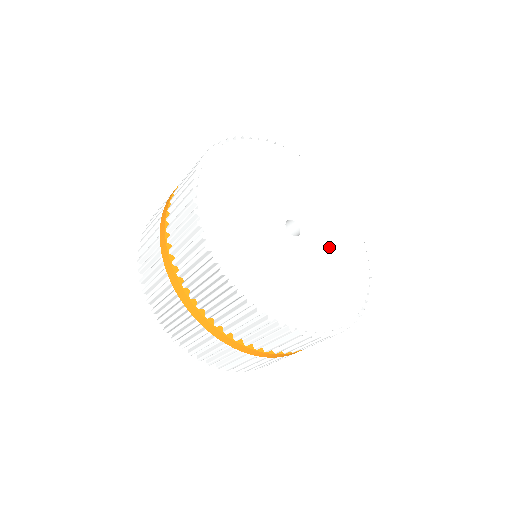
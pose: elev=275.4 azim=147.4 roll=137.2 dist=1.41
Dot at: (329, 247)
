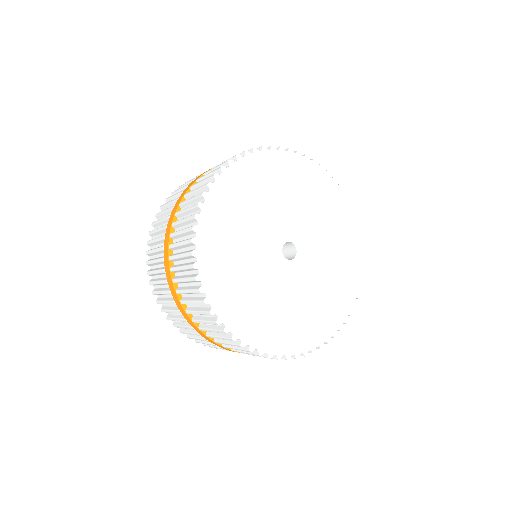
Dot at: (319, 277)
